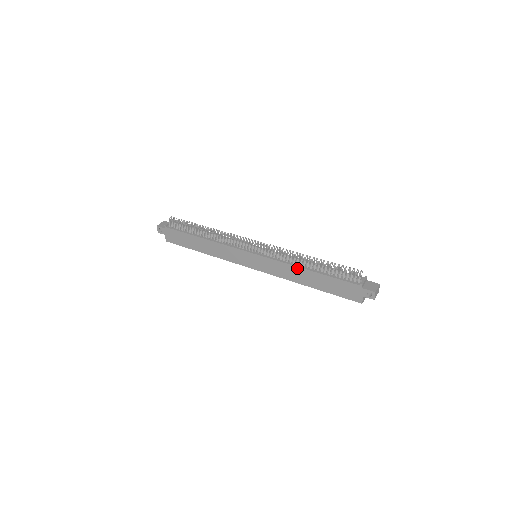
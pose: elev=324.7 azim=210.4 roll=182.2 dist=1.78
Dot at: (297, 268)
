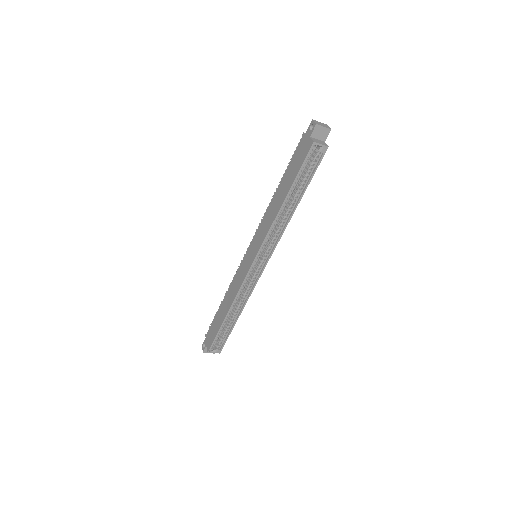
Dot at: (270, 204)
